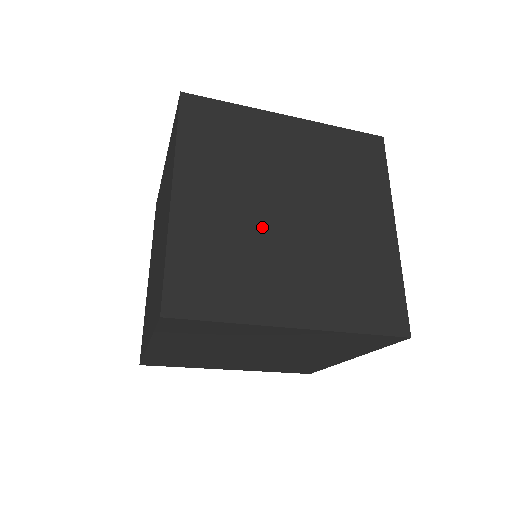
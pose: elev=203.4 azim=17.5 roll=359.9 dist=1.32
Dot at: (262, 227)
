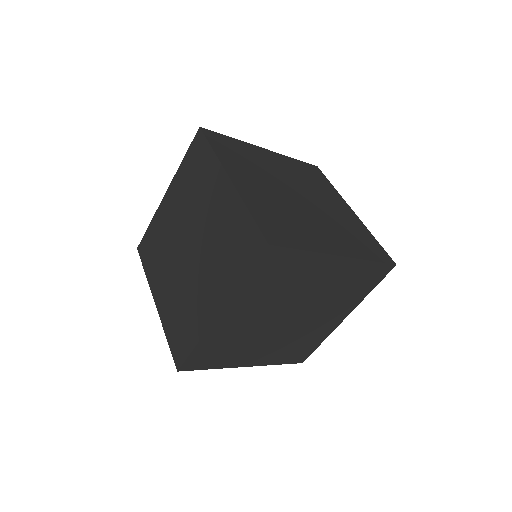
Dot at: (290, 203)
